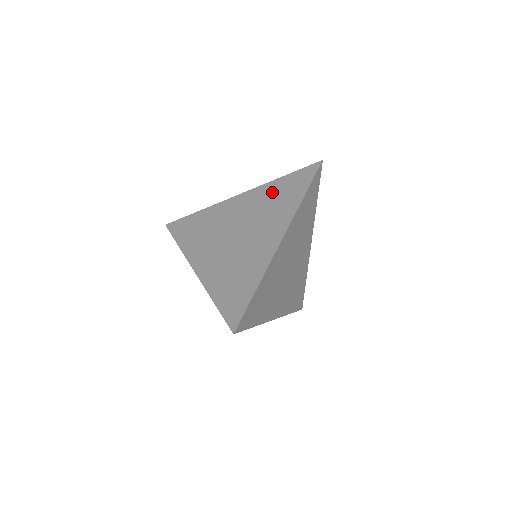
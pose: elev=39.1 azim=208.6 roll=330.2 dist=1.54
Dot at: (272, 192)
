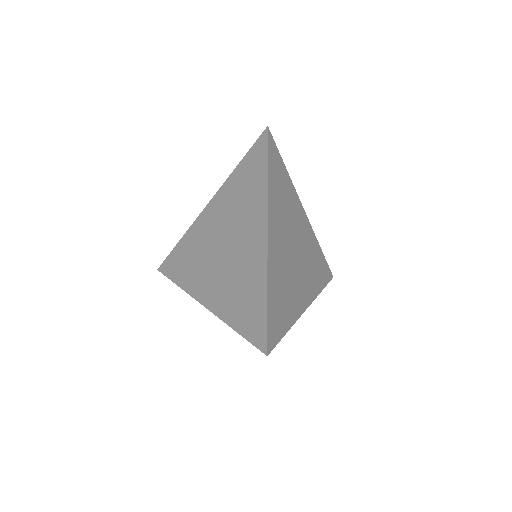
Dot at: (236, 186)
